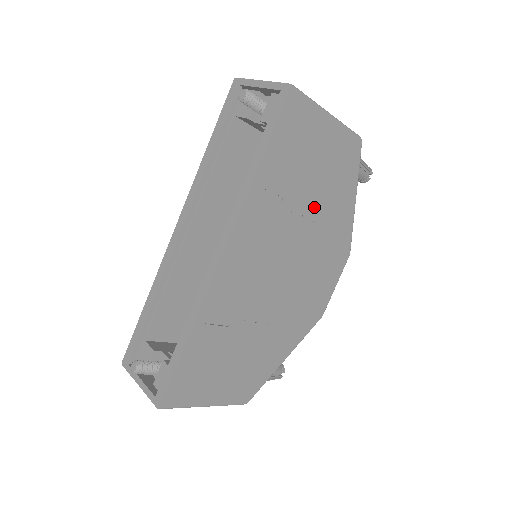
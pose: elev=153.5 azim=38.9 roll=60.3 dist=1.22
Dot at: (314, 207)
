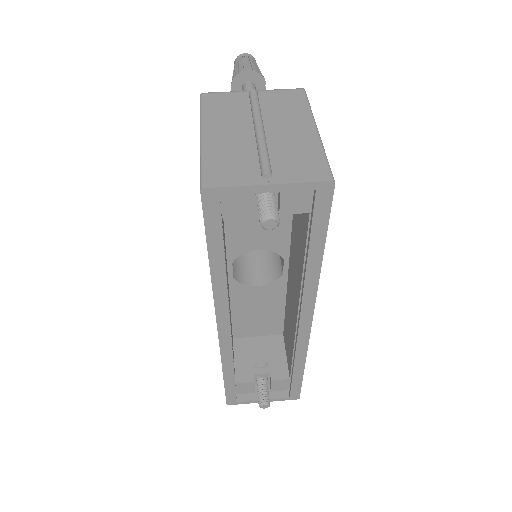
Dot at: occluded
